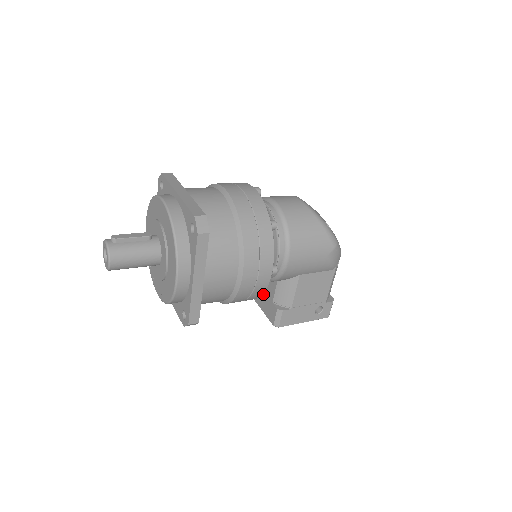
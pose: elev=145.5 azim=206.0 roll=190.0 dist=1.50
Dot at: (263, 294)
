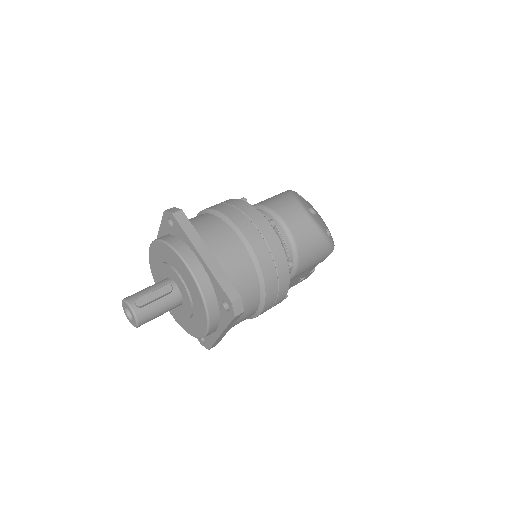
Dot at: occluded
